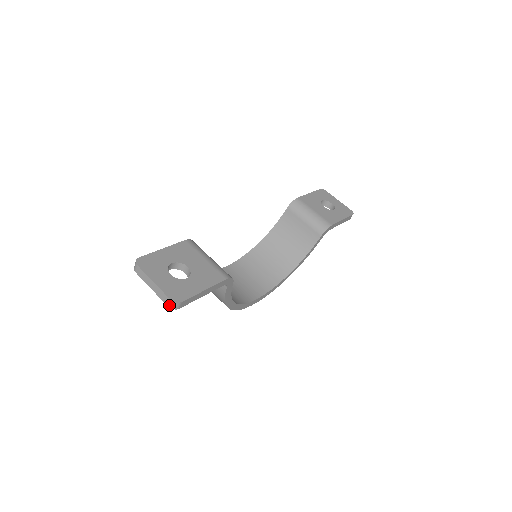
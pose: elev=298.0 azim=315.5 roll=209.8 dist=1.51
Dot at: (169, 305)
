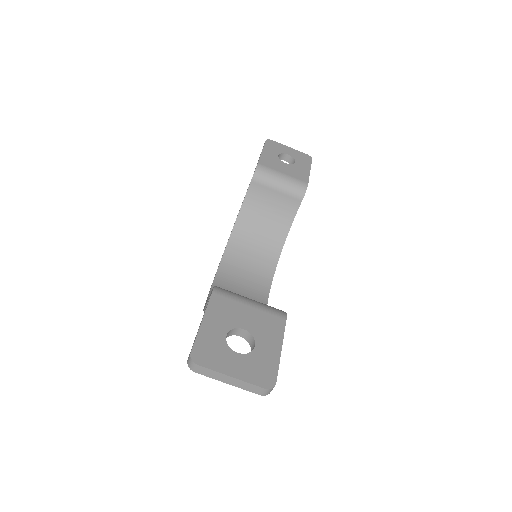
Dot at: (262, 394)
